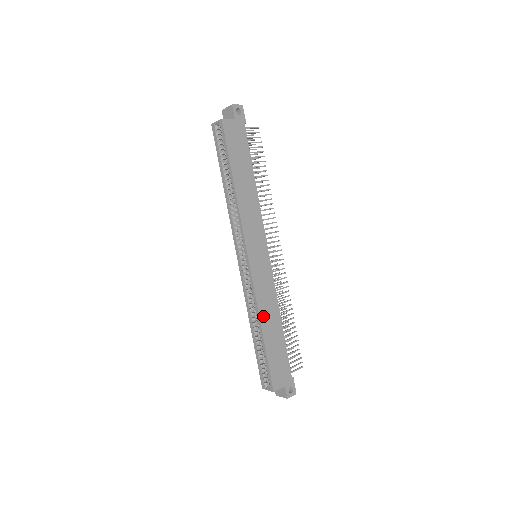
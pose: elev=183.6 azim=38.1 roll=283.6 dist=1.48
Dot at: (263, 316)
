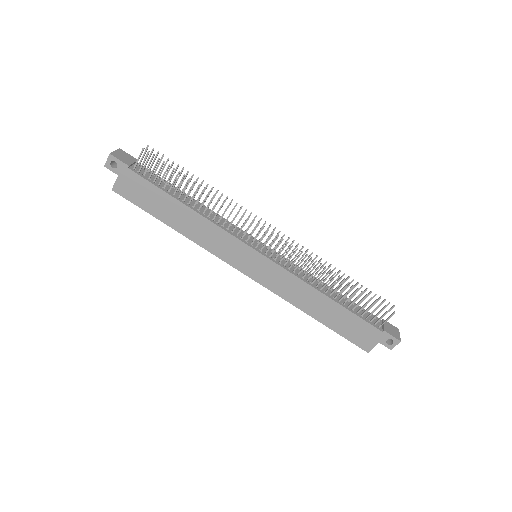
Dot at: (302, 305)
